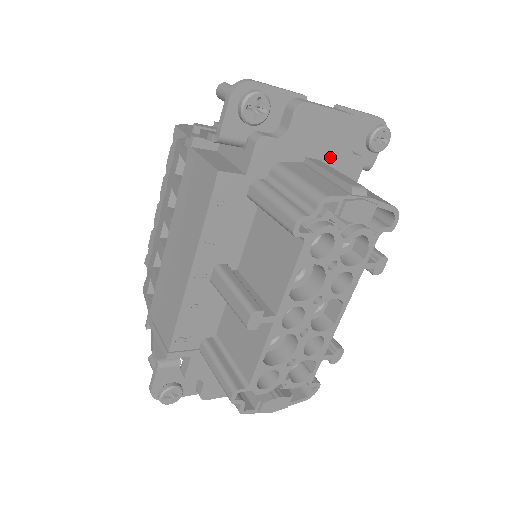
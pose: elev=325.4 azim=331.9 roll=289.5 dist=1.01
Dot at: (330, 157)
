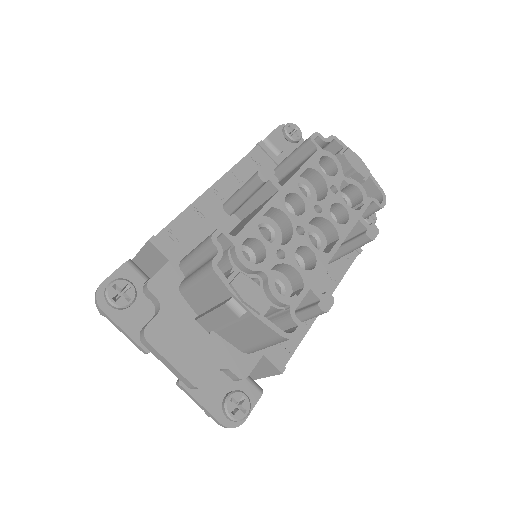
Dot at: occluded
